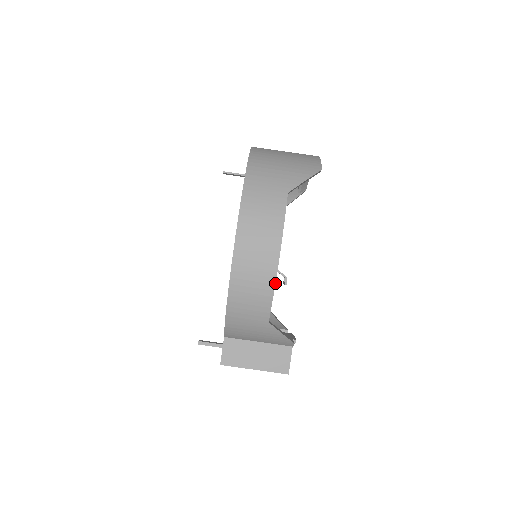
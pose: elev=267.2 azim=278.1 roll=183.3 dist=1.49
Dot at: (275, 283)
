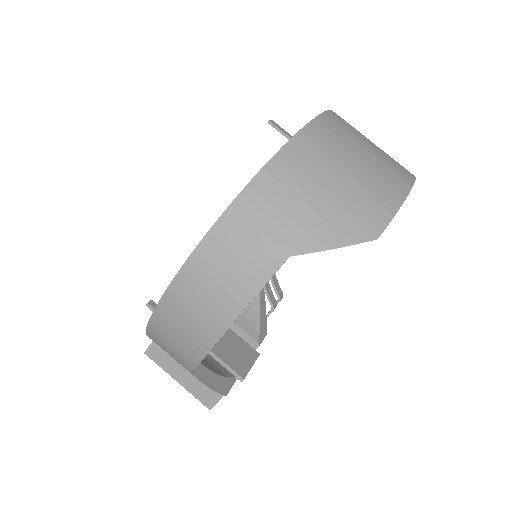
Dot at: (204, 357)
